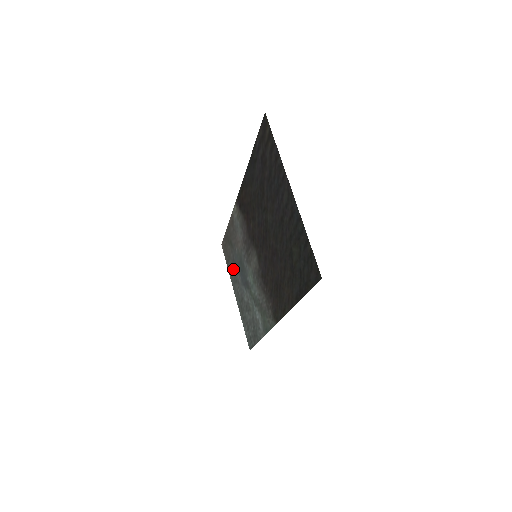
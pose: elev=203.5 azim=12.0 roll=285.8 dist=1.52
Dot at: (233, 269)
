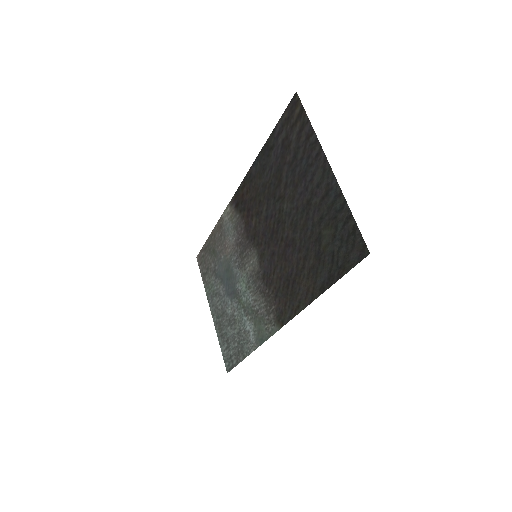
Dot at: (213, 281)
